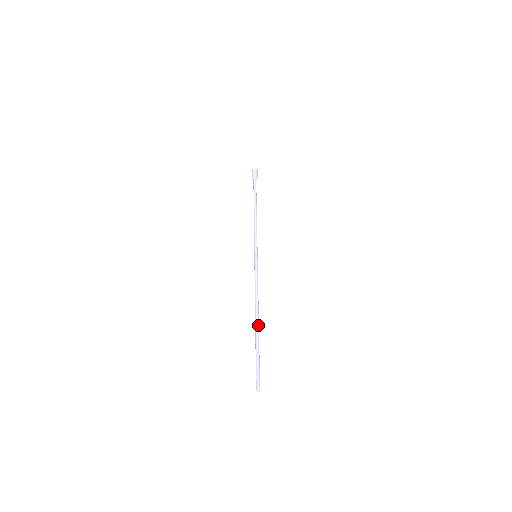
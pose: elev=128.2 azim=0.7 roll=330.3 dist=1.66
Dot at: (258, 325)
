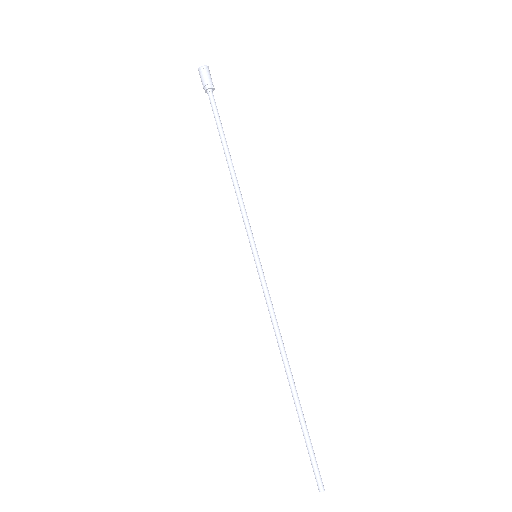
Dot at: (291, 386)
